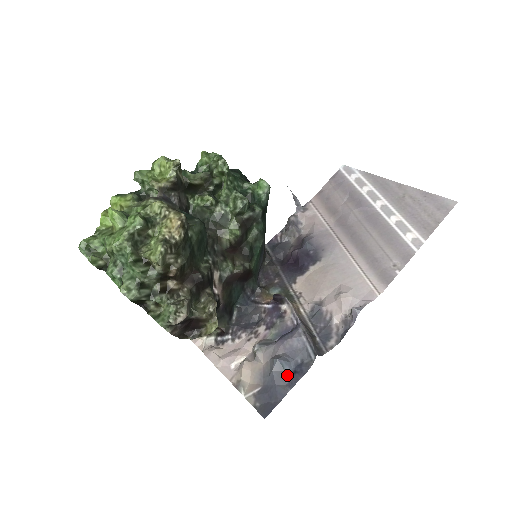
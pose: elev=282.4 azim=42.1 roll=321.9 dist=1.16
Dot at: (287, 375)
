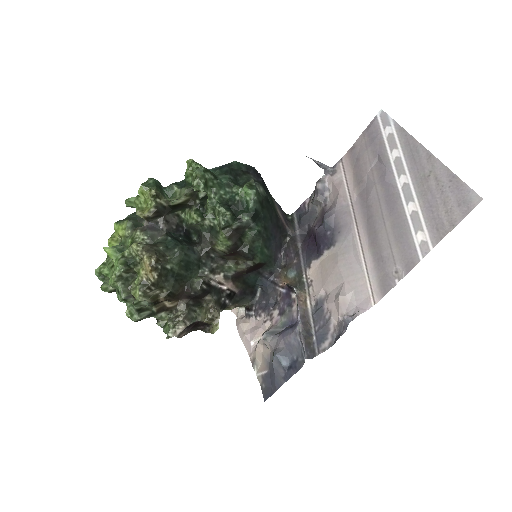
Dot at: (284, 369)
